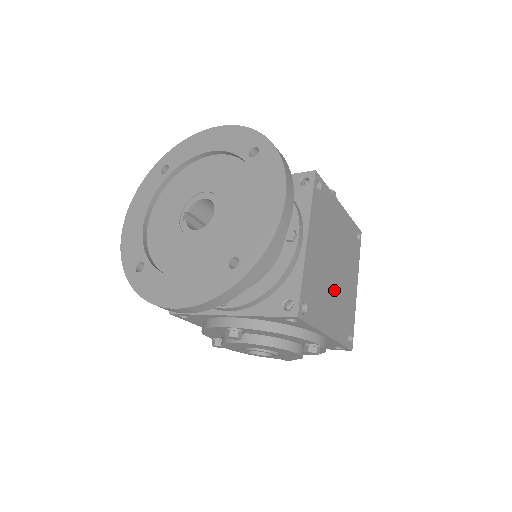
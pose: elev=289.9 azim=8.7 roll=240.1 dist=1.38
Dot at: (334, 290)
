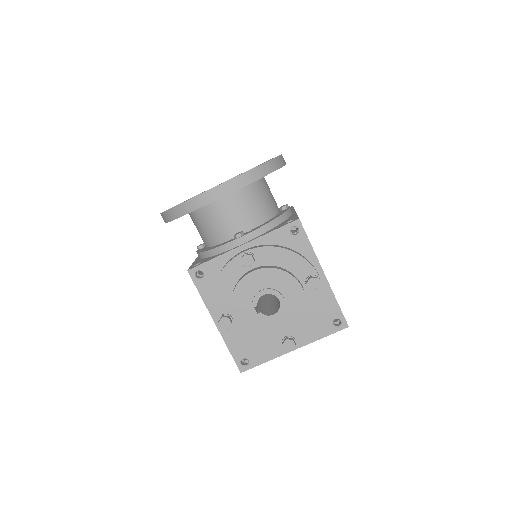
Dot at: occluded
